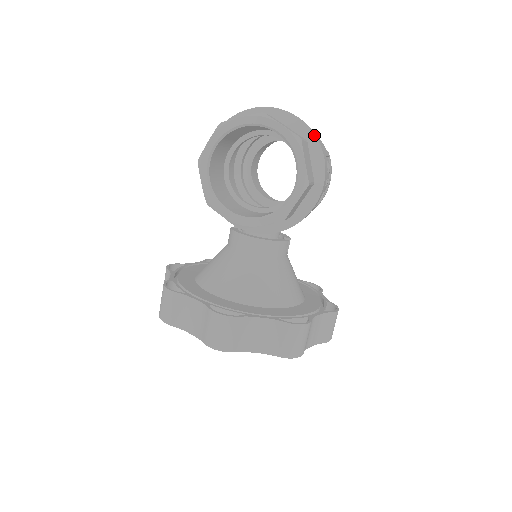
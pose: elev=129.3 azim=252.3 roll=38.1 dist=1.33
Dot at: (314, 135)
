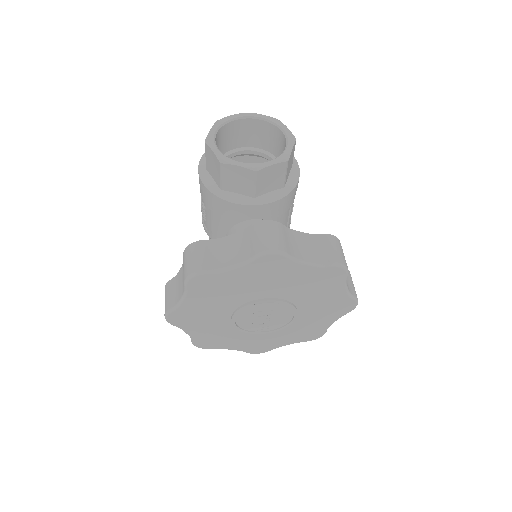
Dot at: occluded
